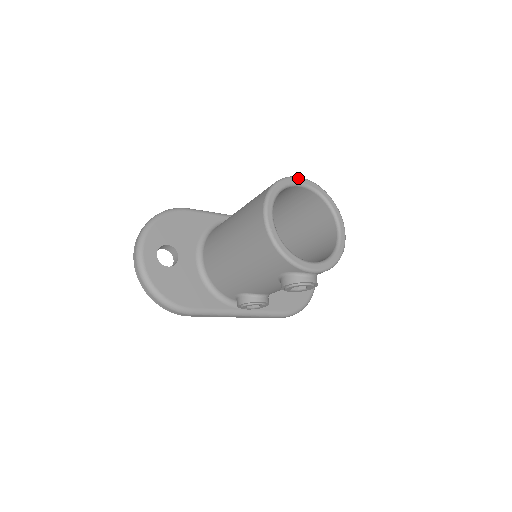
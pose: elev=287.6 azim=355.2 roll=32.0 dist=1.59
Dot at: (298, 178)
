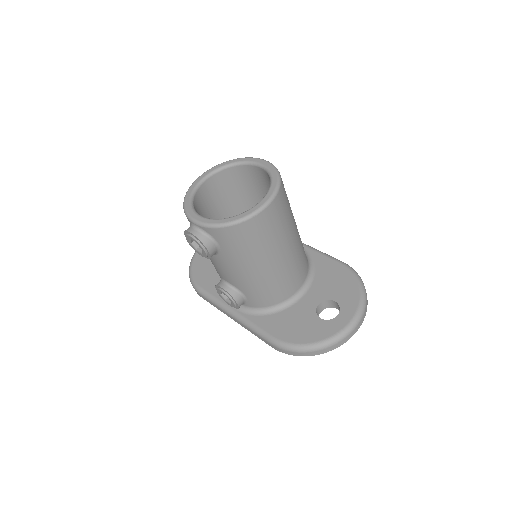
Dot at: (258, 159)
